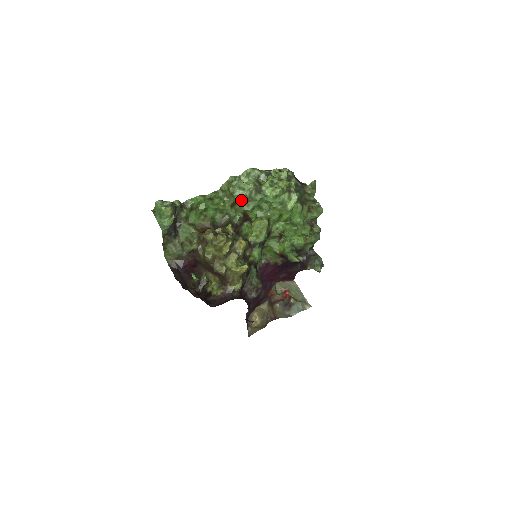
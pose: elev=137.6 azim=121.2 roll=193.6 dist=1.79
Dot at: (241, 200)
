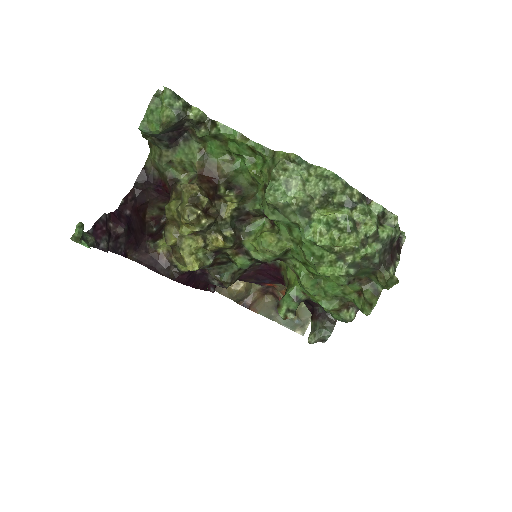
Dot at: (266, 199)
